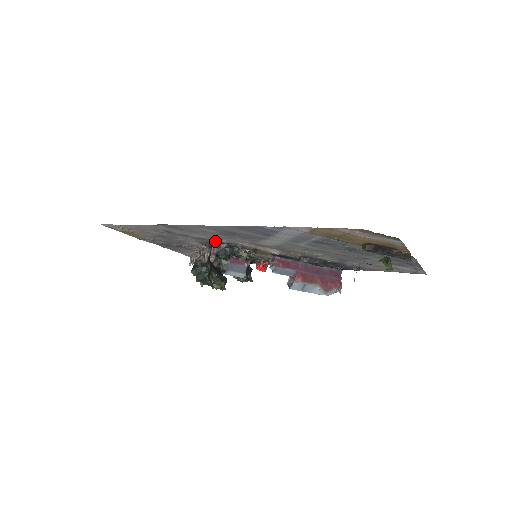
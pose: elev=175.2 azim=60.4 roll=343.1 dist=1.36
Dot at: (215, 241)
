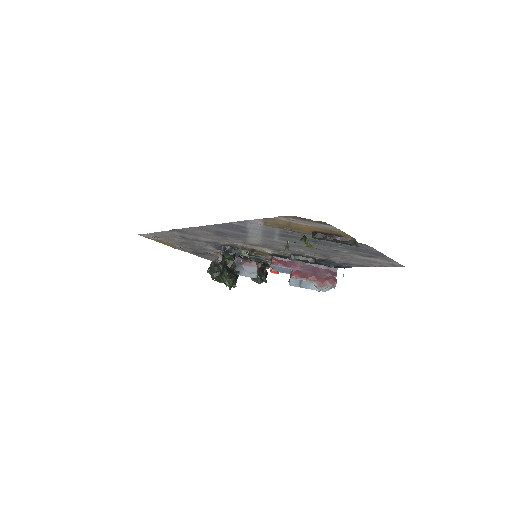
Dot at: (220, 244)
